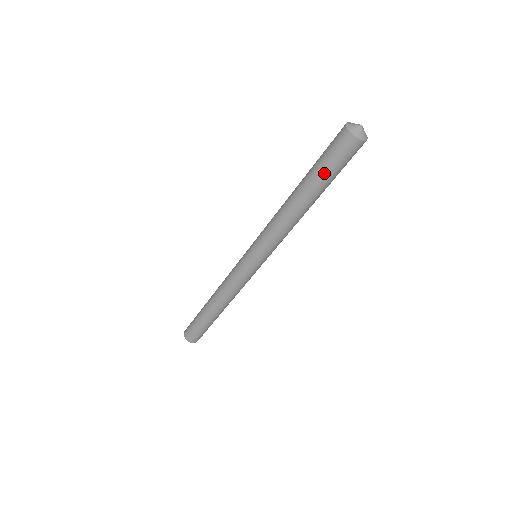
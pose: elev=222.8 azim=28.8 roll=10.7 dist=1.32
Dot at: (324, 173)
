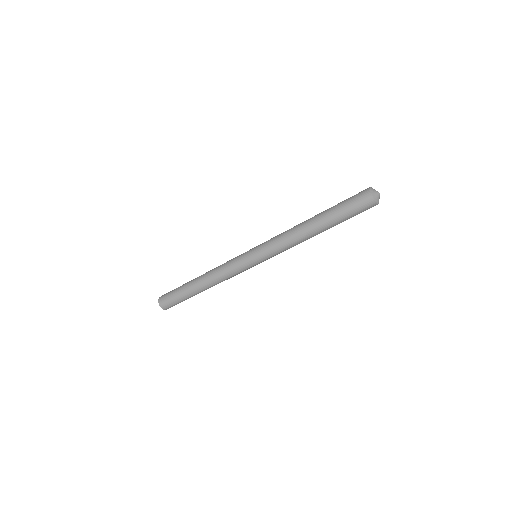
Dot at: (342, 216)
